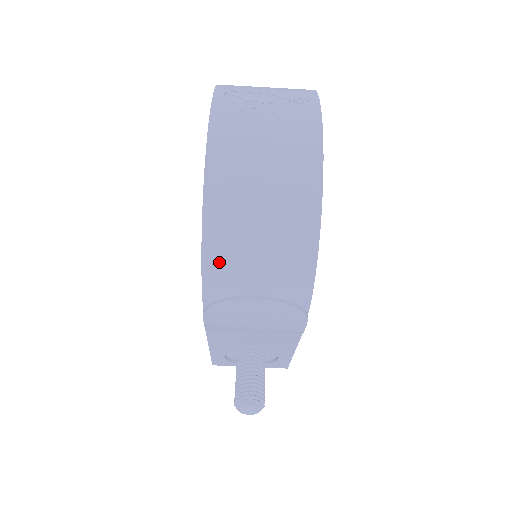
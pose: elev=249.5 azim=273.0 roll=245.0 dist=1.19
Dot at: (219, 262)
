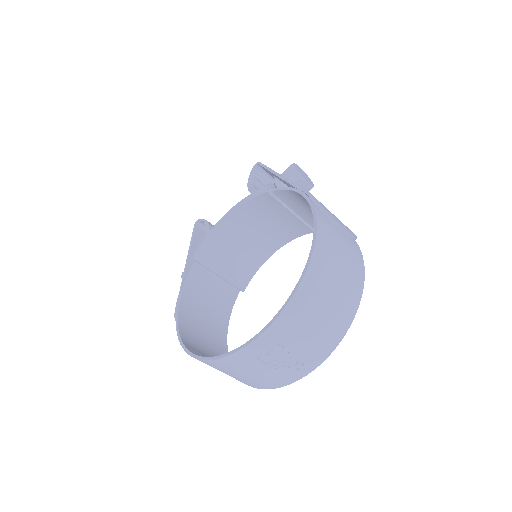
Dot at: occluded
